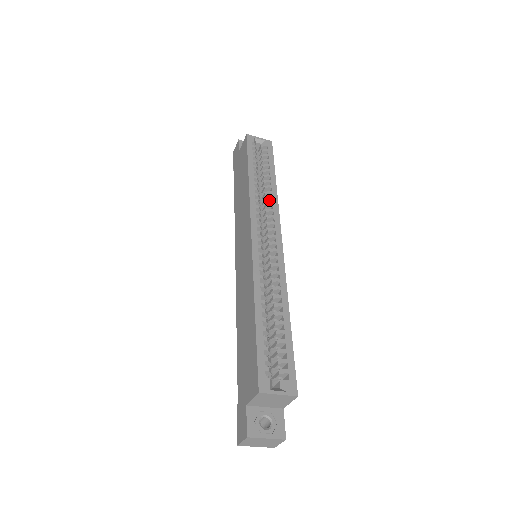
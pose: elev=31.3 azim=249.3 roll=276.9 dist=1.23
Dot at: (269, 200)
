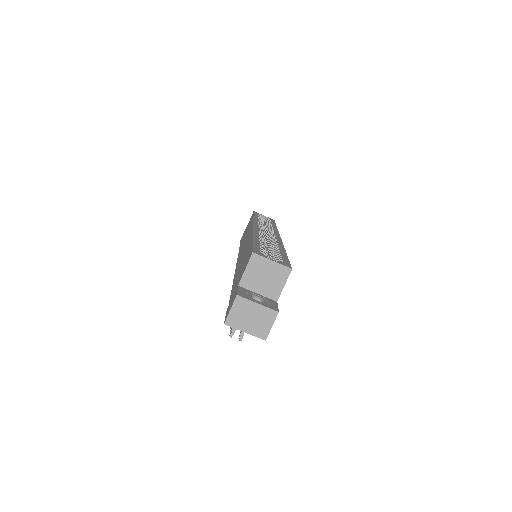
Dot at: occluded
